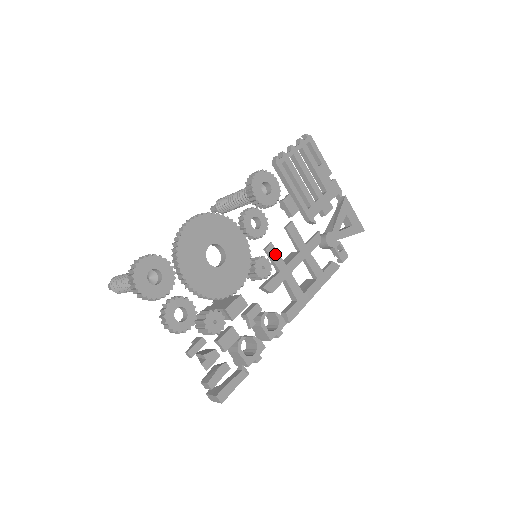
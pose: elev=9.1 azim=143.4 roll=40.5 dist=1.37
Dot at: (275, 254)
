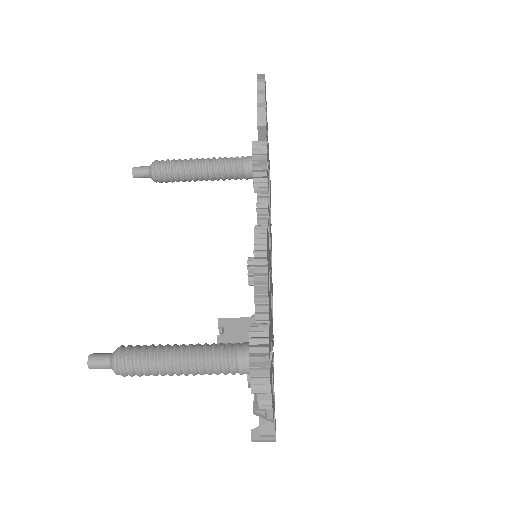
Dot at: occluded
